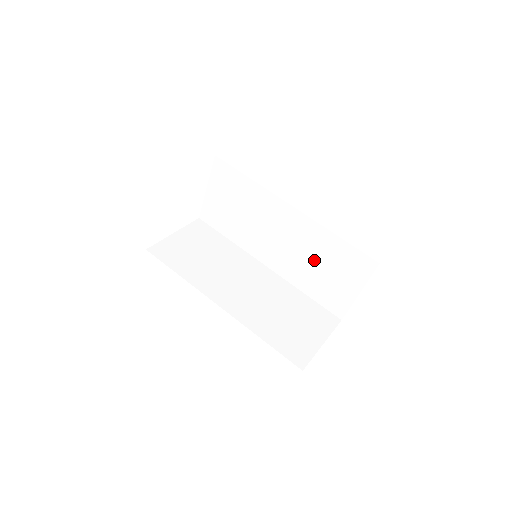
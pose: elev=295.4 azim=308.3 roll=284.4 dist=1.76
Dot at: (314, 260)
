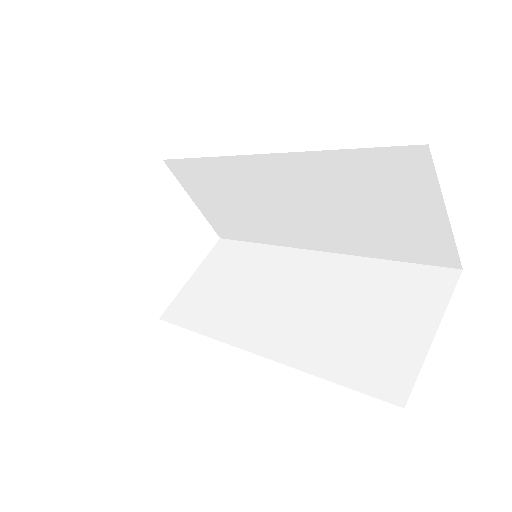
Dot at: (344, 308)
